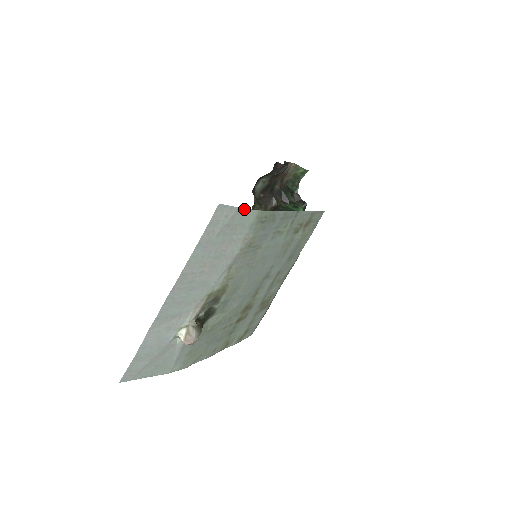
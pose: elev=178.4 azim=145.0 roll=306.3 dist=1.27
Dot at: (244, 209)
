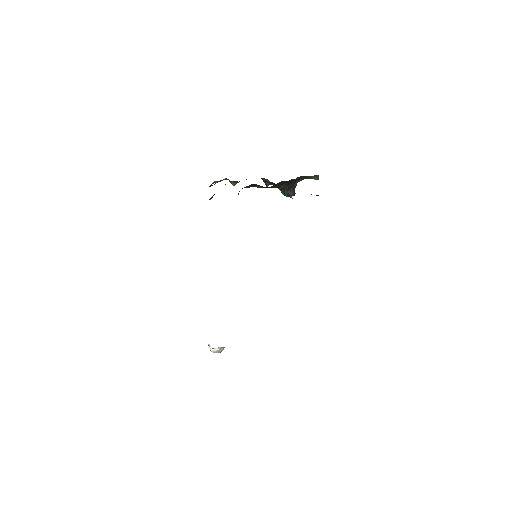
Dot at: occluded
